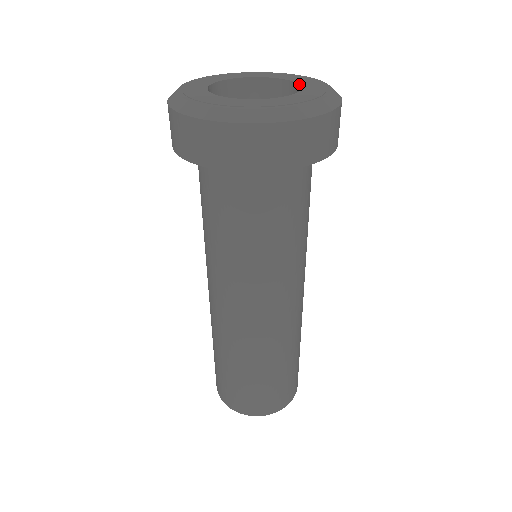
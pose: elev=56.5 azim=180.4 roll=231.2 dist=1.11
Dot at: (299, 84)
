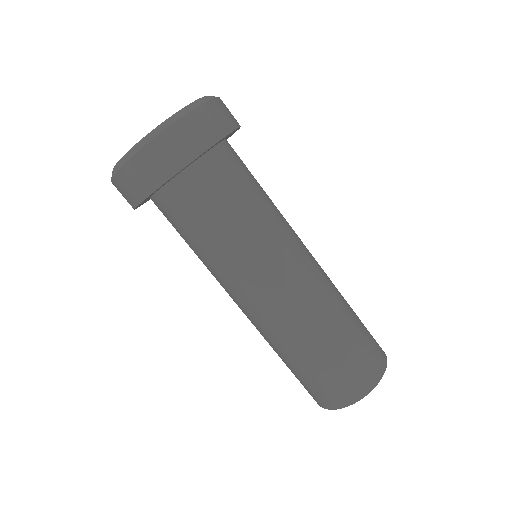
Dot at: occluded
